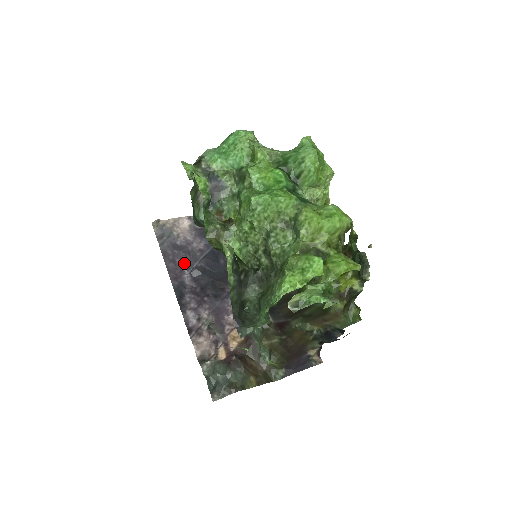
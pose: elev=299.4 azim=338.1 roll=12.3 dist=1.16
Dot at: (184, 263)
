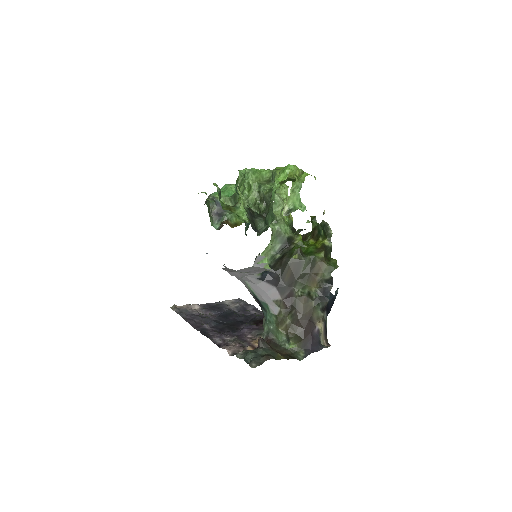
Dot at: (202, 321)
